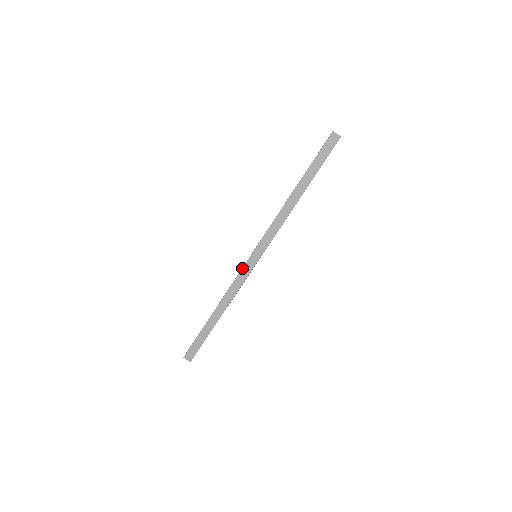
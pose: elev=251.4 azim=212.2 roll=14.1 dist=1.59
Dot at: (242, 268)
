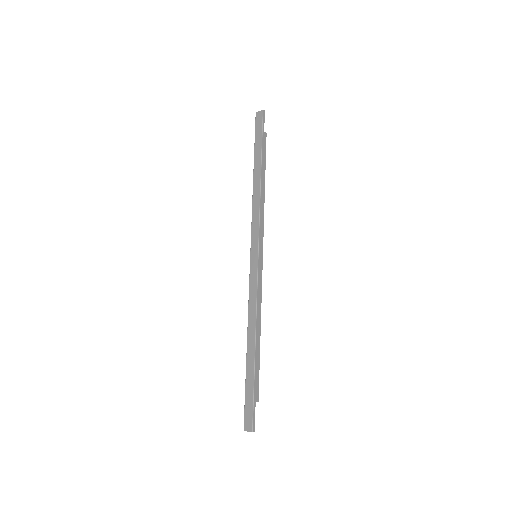
Dot at: (249, 277)
